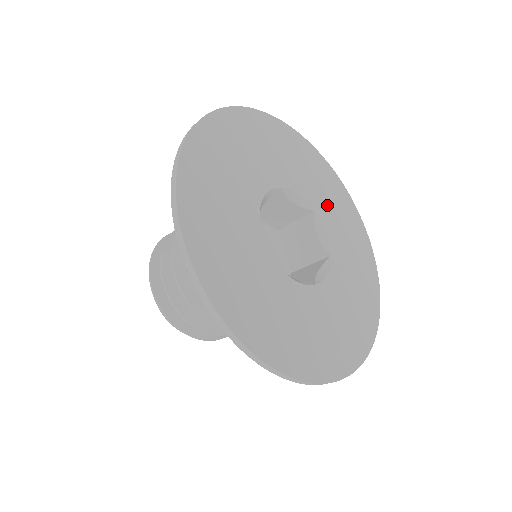
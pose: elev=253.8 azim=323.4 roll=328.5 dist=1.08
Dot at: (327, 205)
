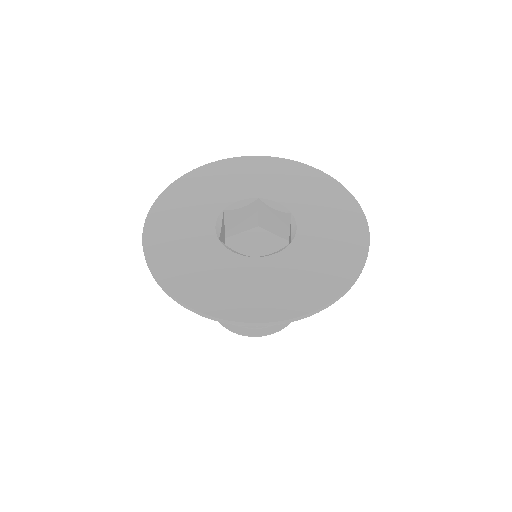
Dot at: (266, 184)
